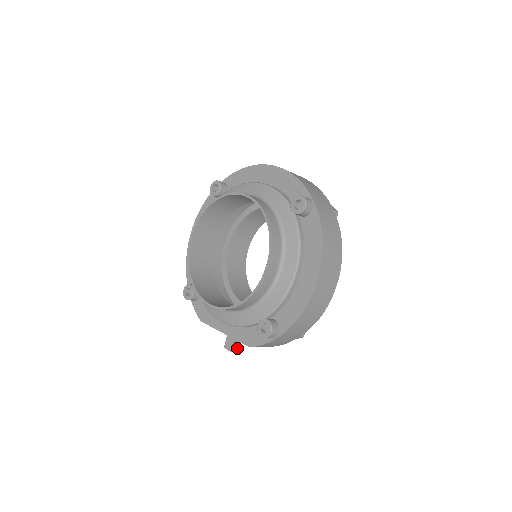
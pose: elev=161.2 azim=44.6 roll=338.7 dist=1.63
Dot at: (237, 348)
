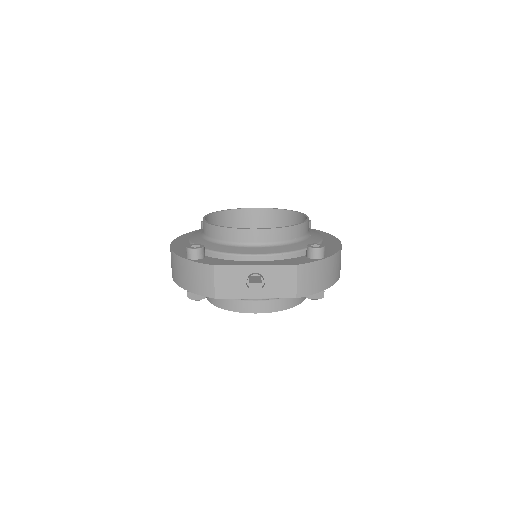
Dot at: (261, 290)
